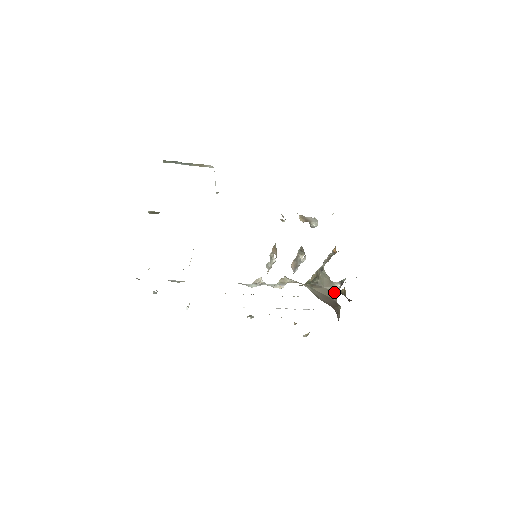
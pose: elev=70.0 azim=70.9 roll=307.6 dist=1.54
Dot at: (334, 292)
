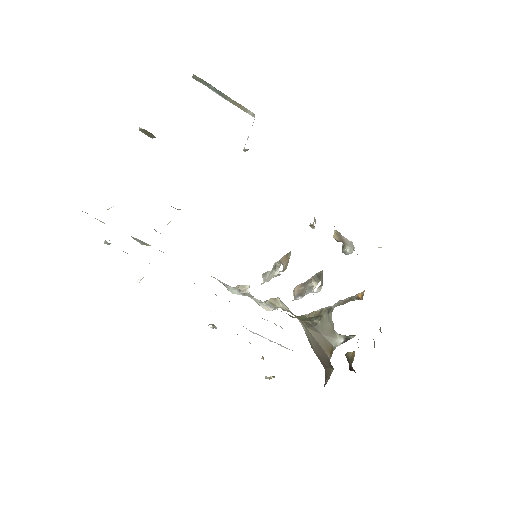
Dot at: (332, 346)
